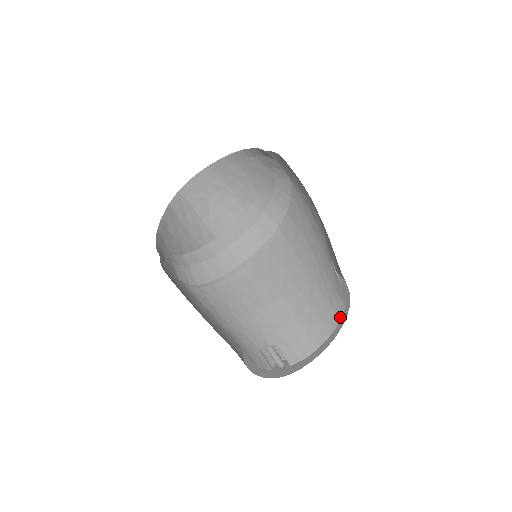
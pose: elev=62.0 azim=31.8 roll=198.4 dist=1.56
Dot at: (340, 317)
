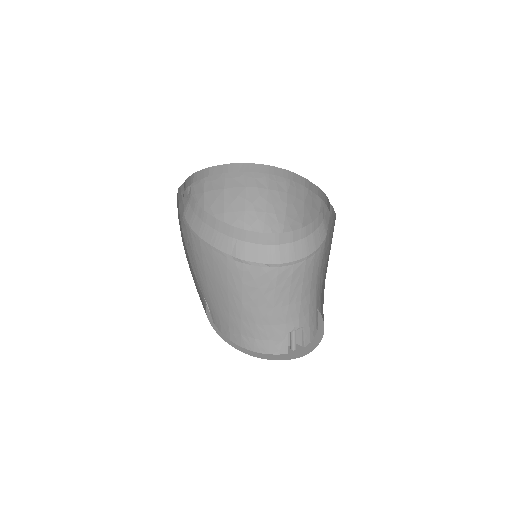
Dot at: occluded
